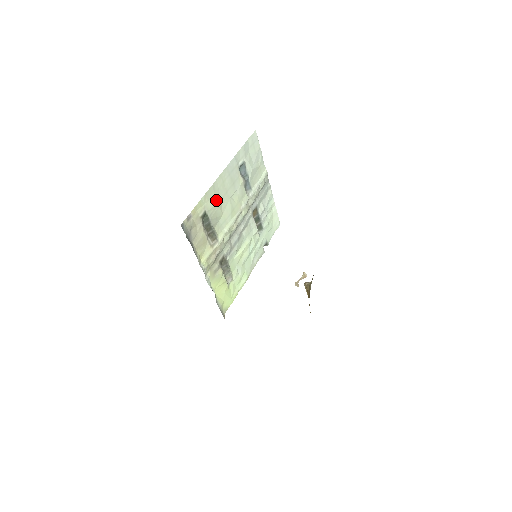
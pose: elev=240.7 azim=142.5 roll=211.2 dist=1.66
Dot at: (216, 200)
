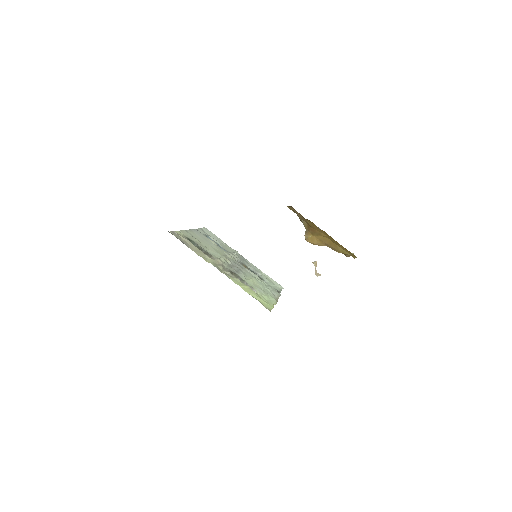
Dot at: (194, 238)
